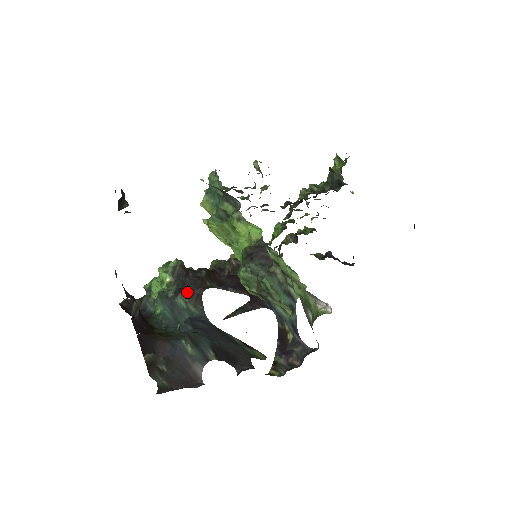
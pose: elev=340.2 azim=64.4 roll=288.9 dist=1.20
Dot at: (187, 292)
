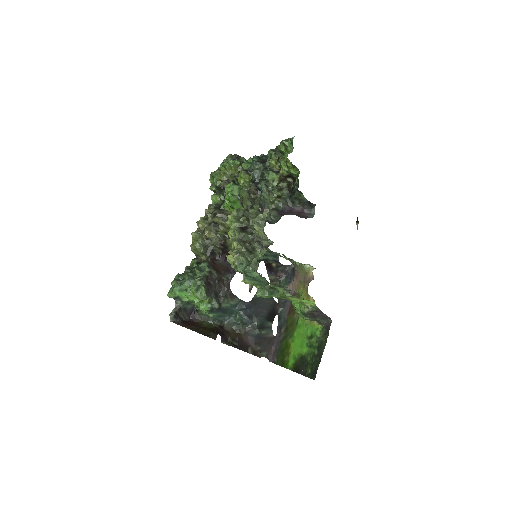
Dot at: (224, 298)
